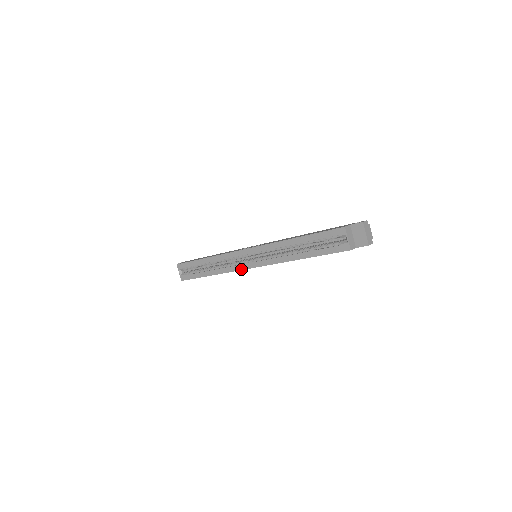
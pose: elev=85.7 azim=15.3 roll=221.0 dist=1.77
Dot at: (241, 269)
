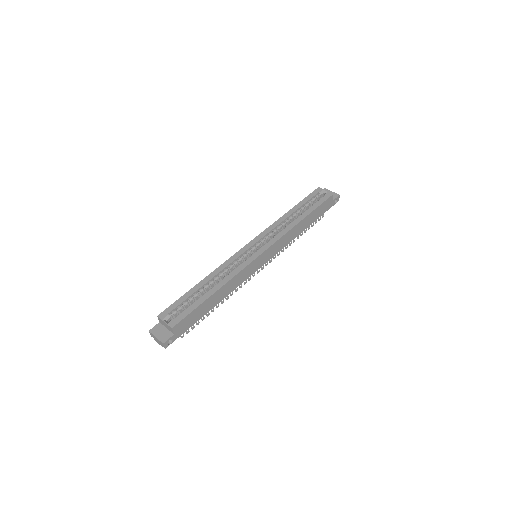
Dot at: (251, 260)
